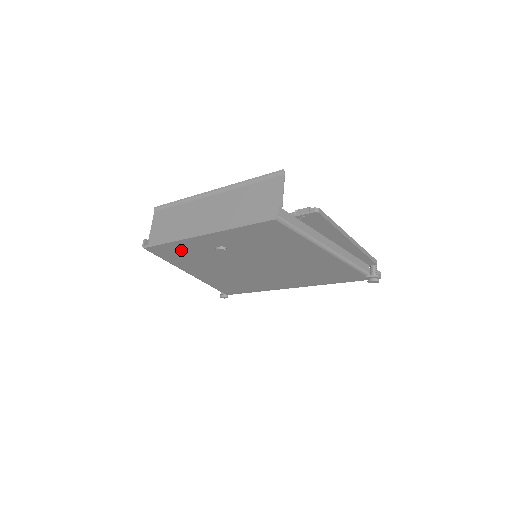
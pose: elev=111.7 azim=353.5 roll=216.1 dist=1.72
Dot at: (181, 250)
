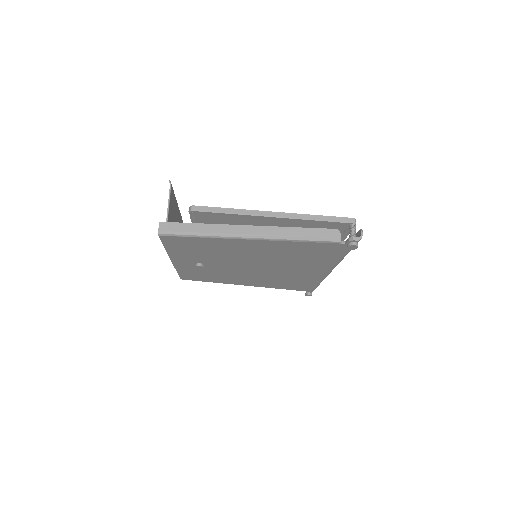
Dot at: (195, 273)
